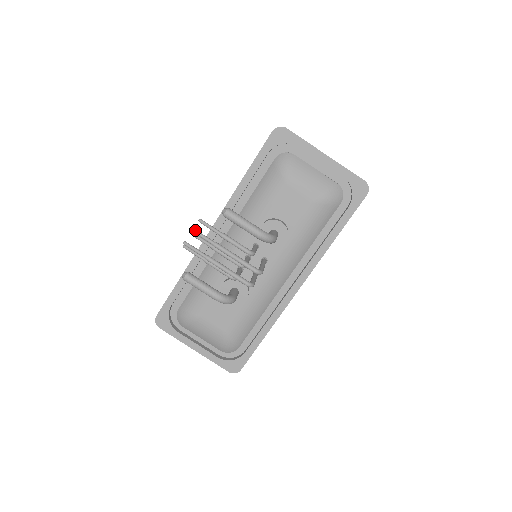
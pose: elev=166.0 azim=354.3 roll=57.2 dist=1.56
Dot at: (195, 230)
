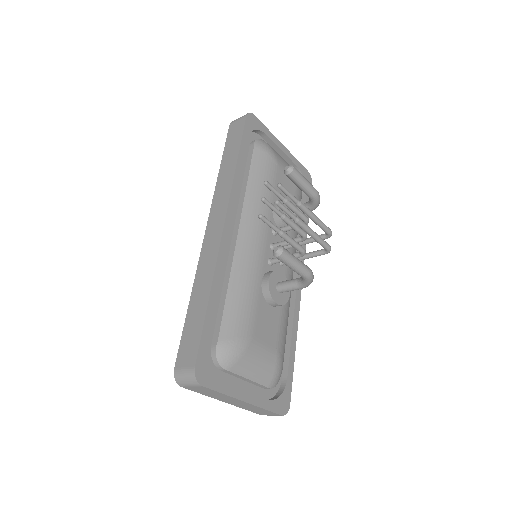
Dot at: (282, 185)
